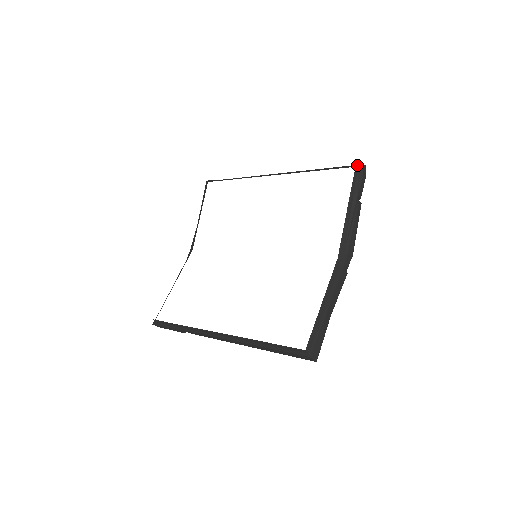
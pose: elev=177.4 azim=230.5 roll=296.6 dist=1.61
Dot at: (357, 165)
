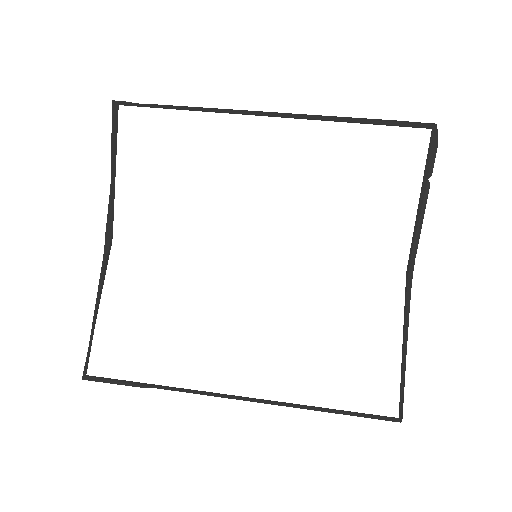
Dot at: (429, 124)
